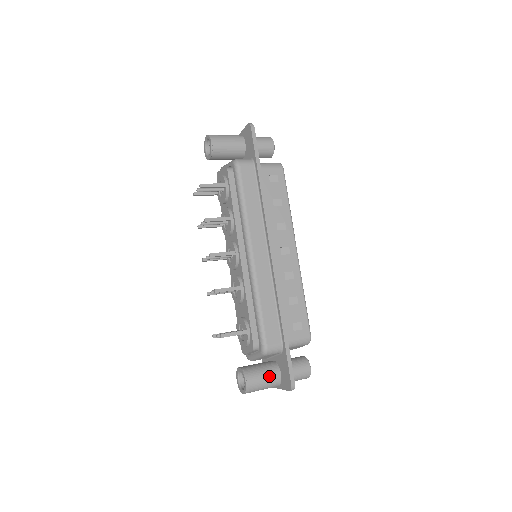
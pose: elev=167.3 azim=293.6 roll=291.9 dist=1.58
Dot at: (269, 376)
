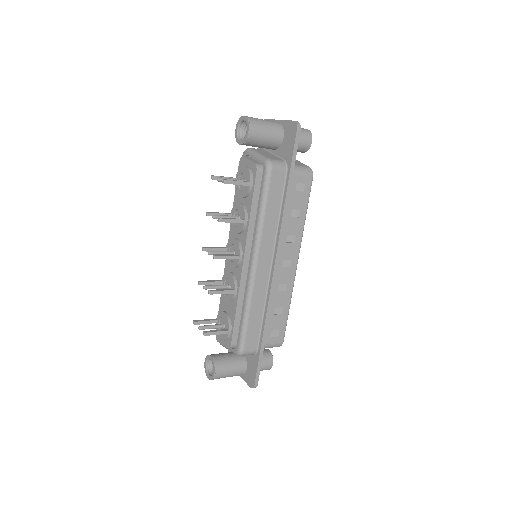
Dot at: (236, 370)
